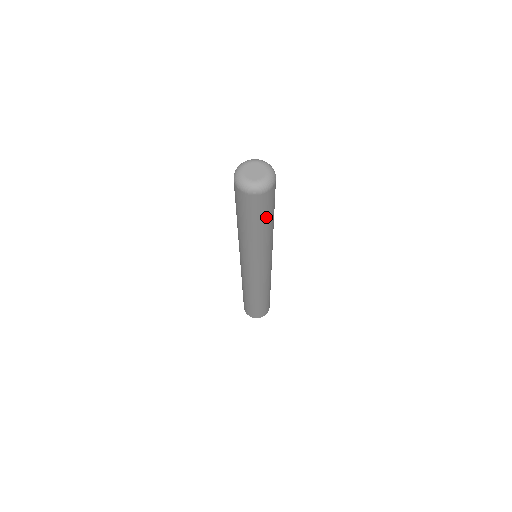
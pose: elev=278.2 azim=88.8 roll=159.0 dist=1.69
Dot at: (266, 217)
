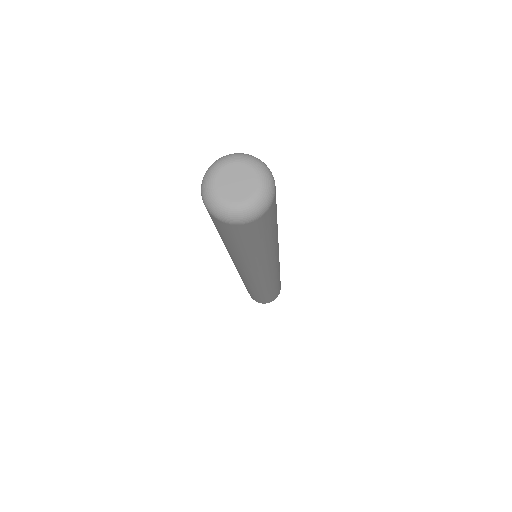
Dot at: (257, 242)
